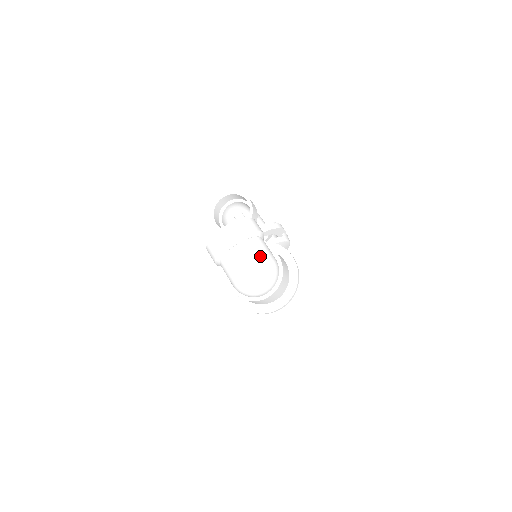
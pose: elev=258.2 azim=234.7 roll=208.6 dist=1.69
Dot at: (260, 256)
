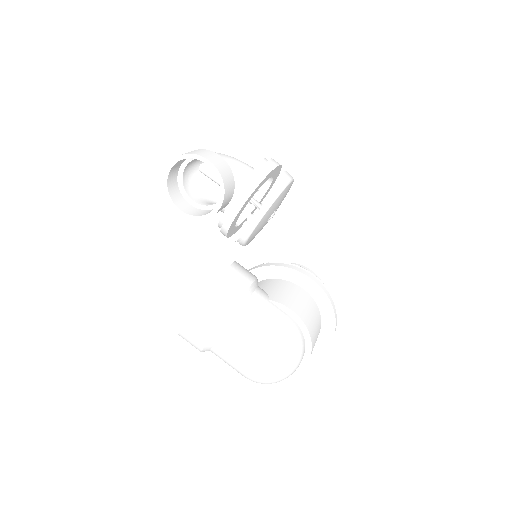
Dot at: (265, 339)
